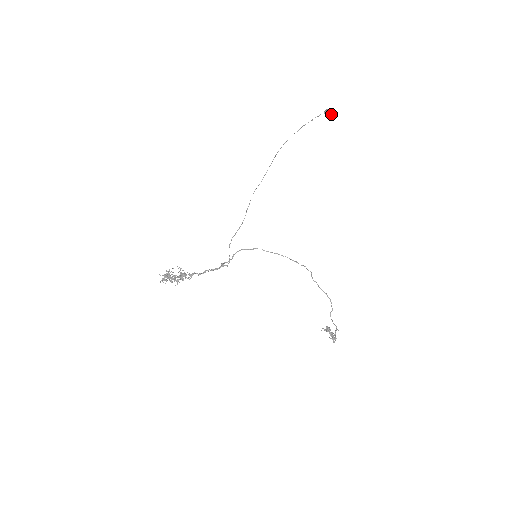
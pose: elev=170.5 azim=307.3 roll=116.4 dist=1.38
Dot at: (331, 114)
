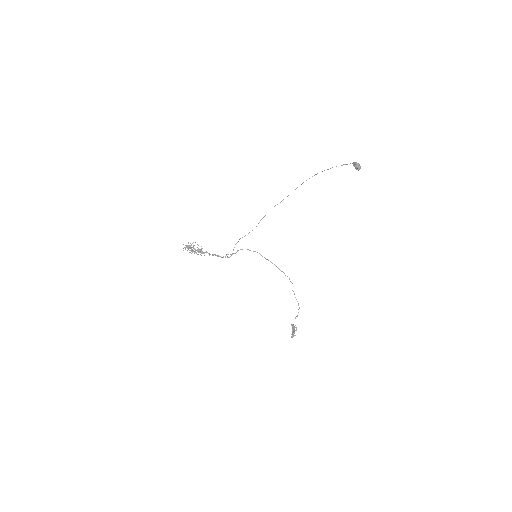
Dot at: (357, 167)
